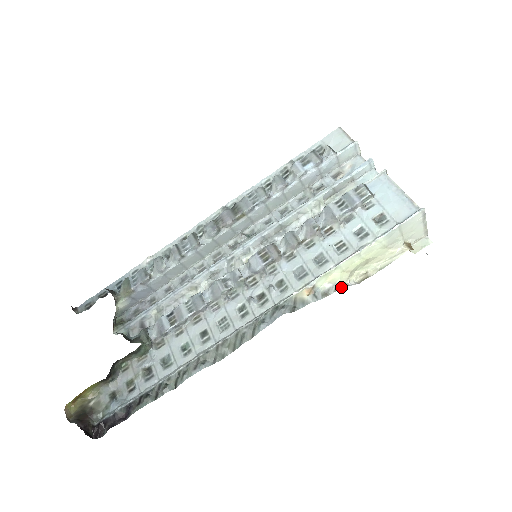
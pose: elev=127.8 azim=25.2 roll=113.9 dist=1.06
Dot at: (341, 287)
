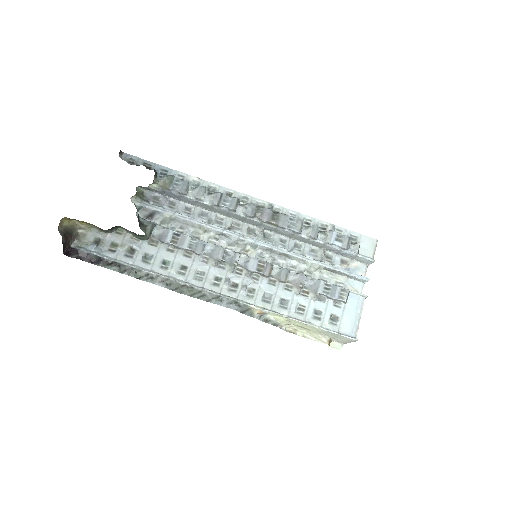
Dot at: (277, 326)
